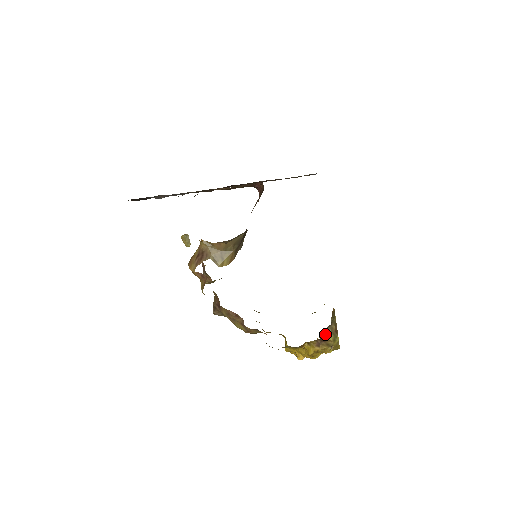
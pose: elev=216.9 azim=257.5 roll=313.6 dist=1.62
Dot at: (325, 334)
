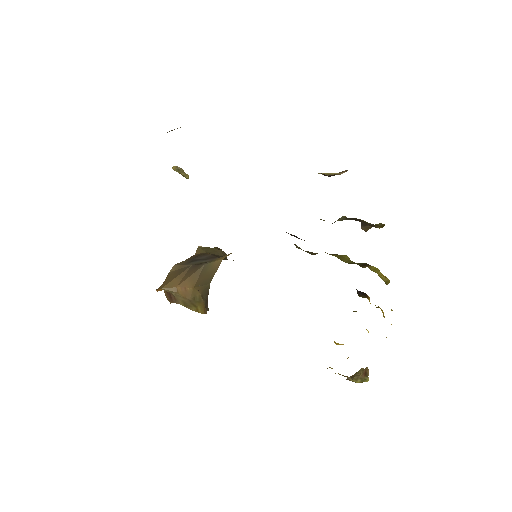
Dot at: (348, 379)
